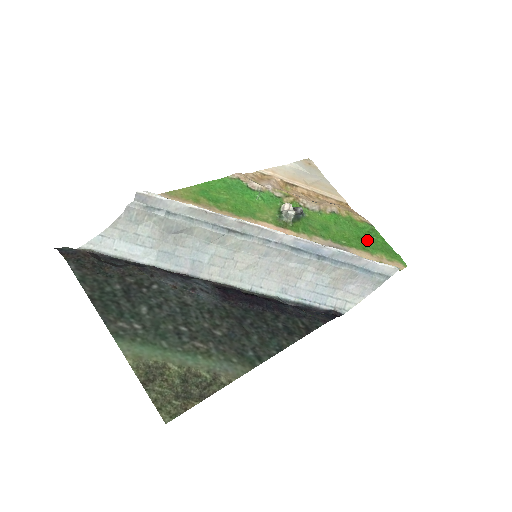
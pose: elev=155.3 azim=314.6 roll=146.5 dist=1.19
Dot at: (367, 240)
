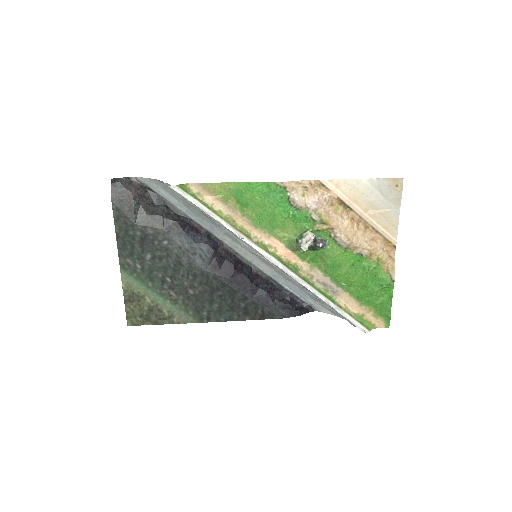
Dot at: (371, 292)
